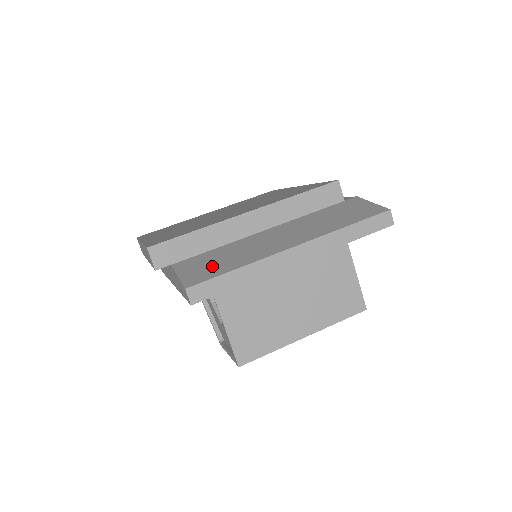
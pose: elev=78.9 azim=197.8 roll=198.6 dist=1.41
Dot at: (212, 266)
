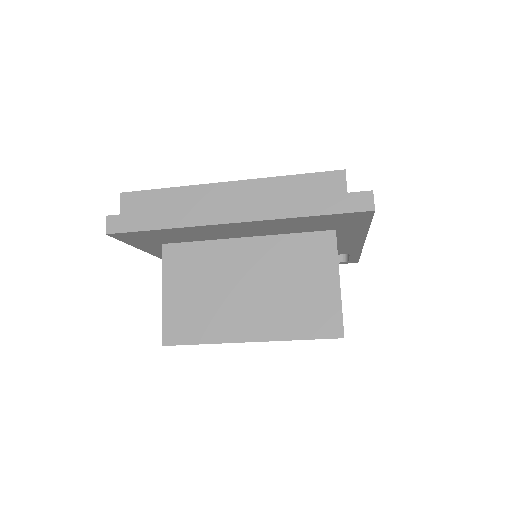
Dot at: occluded
